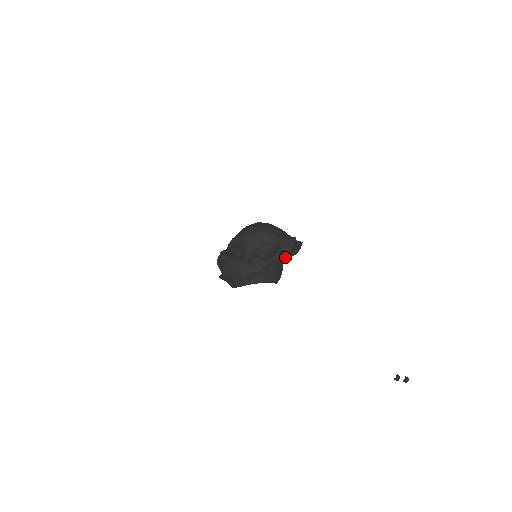
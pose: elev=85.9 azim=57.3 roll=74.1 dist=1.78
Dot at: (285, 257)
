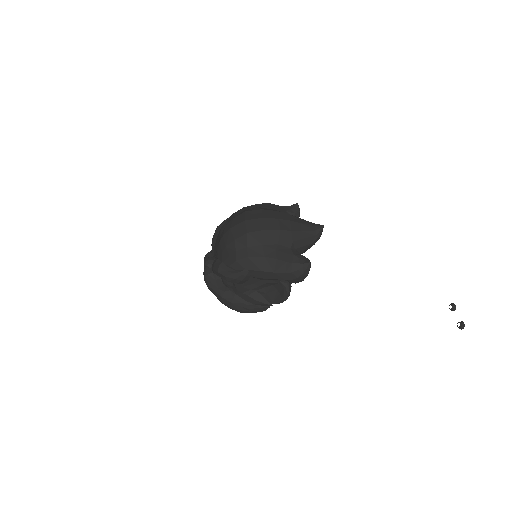
Dot at: occluded
